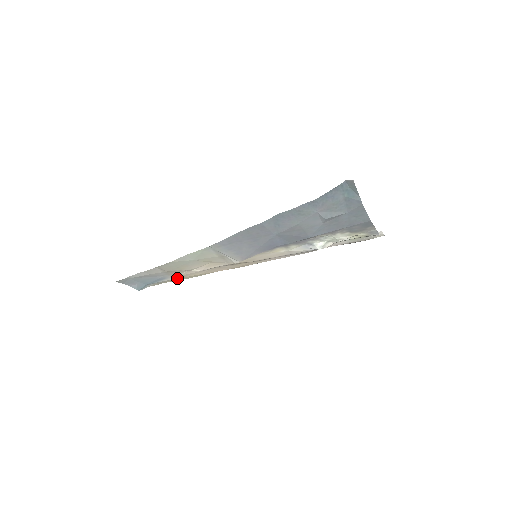
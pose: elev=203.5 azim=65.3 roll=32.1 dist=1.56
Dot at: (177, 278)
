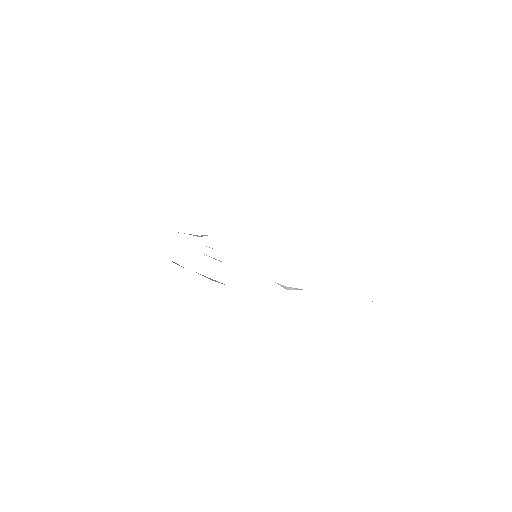
Dot at: occluded
